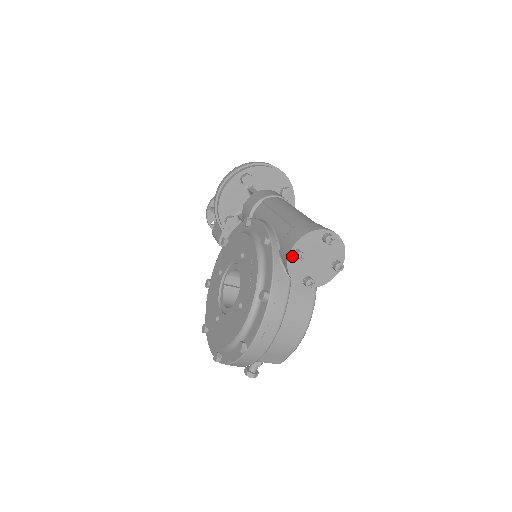
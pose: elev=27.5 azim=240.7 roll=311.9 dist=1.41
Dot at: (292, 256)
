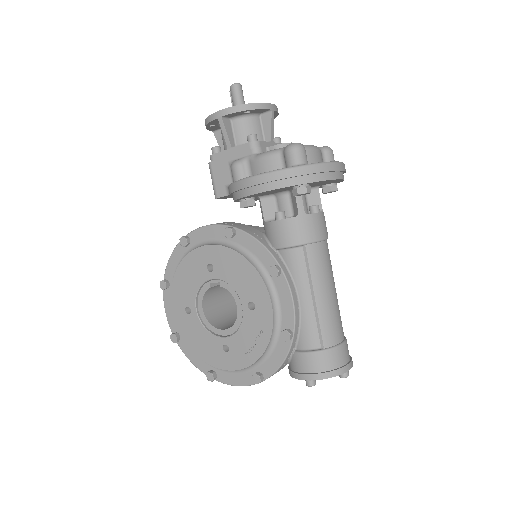
Dot at: (305, 379)
